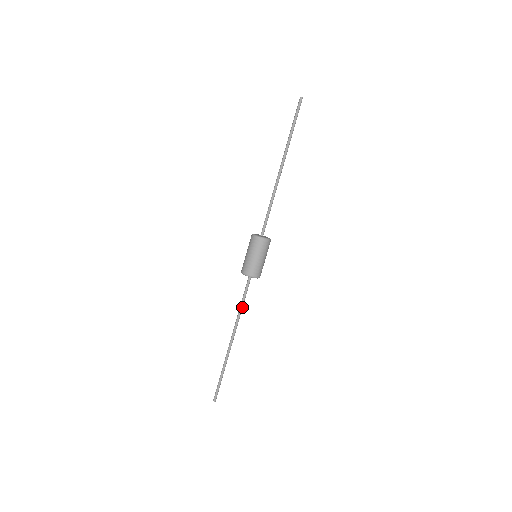
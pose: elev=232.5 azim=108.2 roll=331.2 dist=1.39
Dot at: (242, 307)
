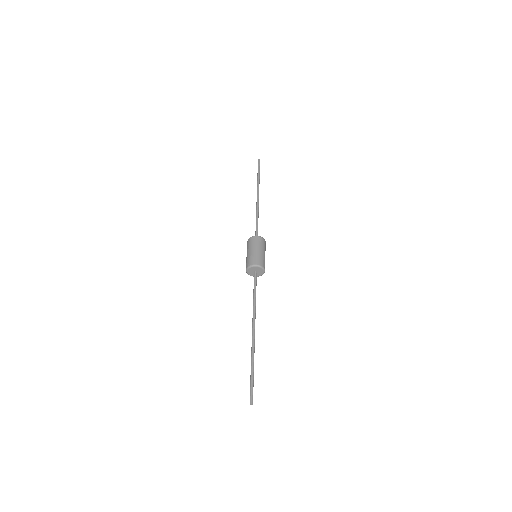
Dot at: (255, 298)
